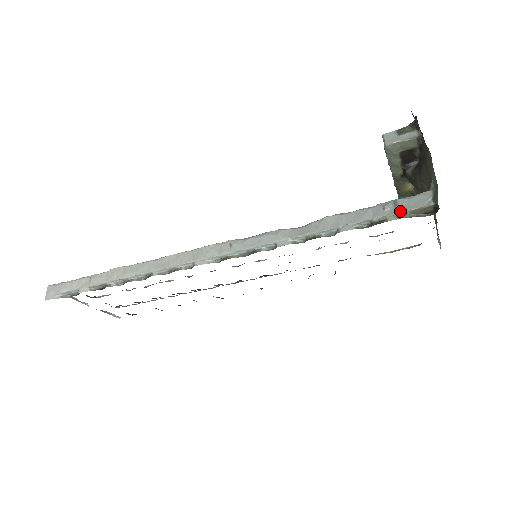
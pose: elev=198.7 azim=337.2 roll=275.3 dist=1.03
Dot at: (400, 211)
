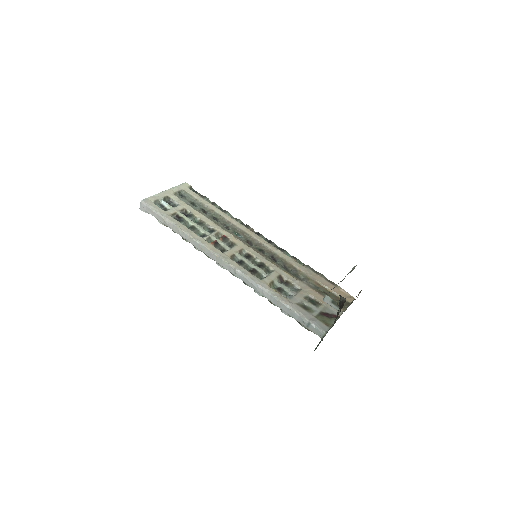
Dot at: (308, 328)
